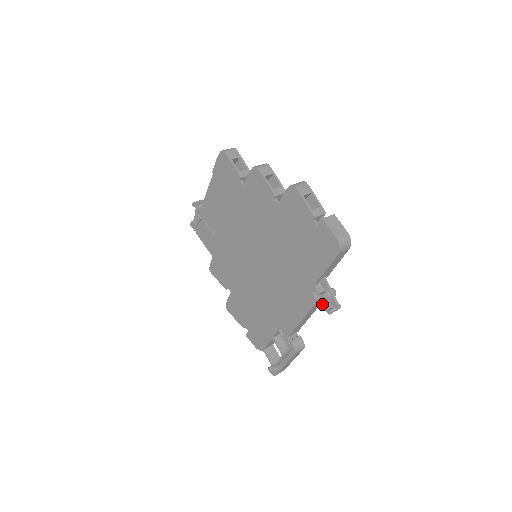
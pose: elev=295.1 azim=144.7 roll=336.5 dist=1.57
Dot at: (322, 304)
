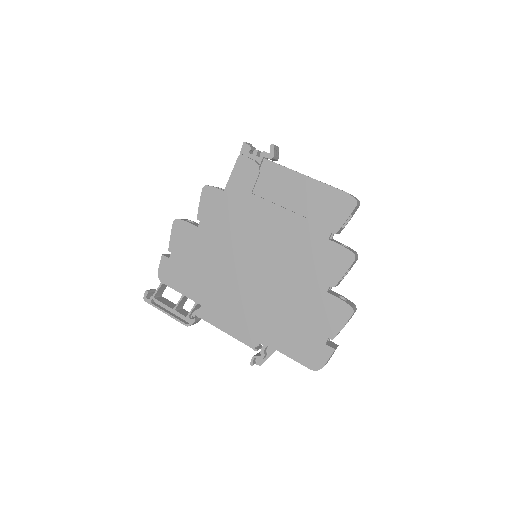
Dot at: (255, 356)
